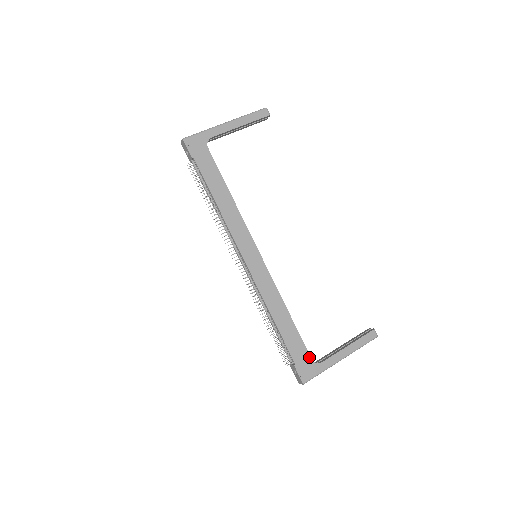
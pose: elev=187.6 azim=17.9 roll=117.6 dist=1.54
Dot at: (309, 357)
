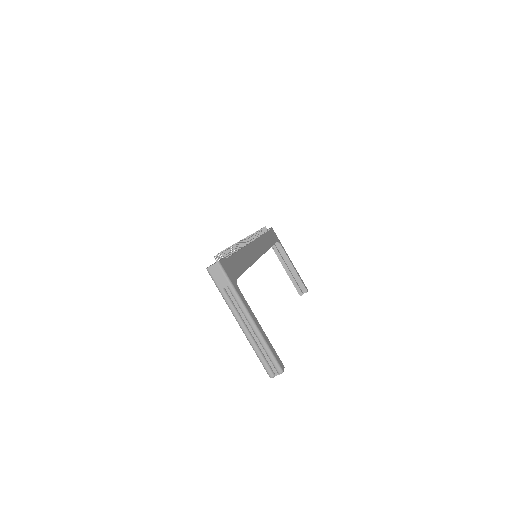
Dot at: (237, 276)
